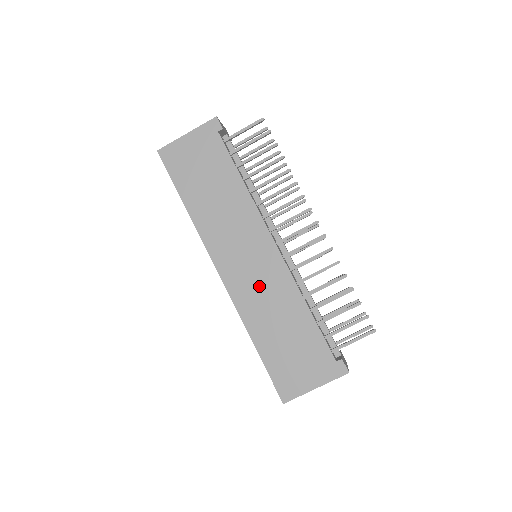
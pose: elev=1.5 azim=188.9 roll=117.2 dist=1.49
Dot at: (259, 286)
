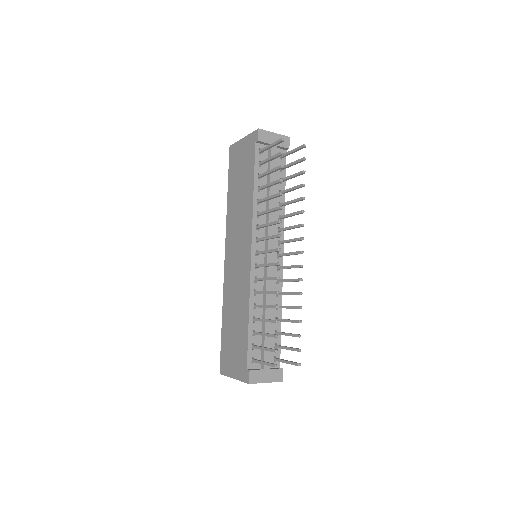
Dot at: (236, 280)
